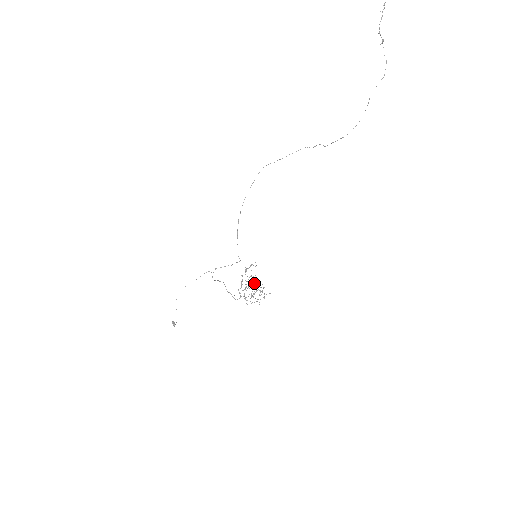
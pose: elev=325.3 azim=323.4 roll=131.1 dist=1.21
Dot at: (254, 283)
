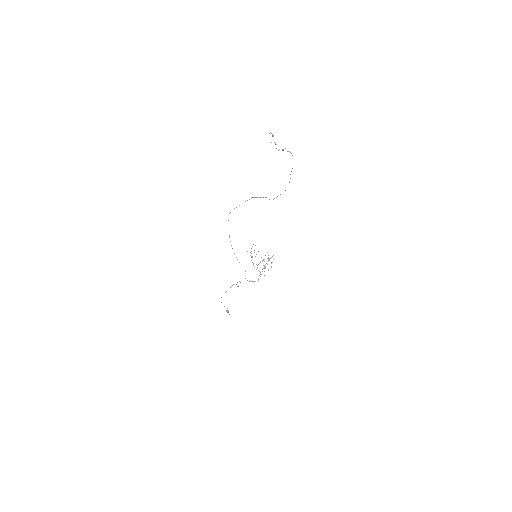
Dot at: occluded
